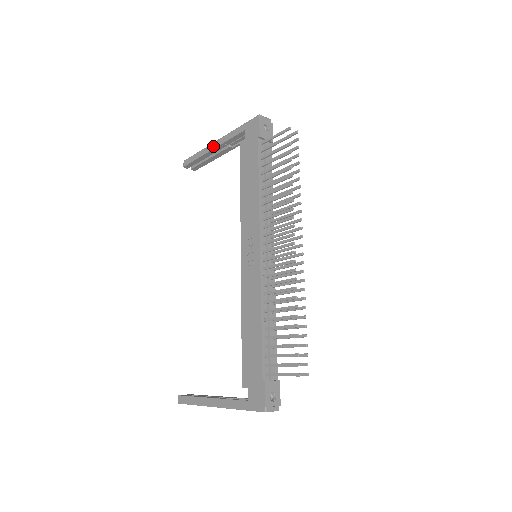
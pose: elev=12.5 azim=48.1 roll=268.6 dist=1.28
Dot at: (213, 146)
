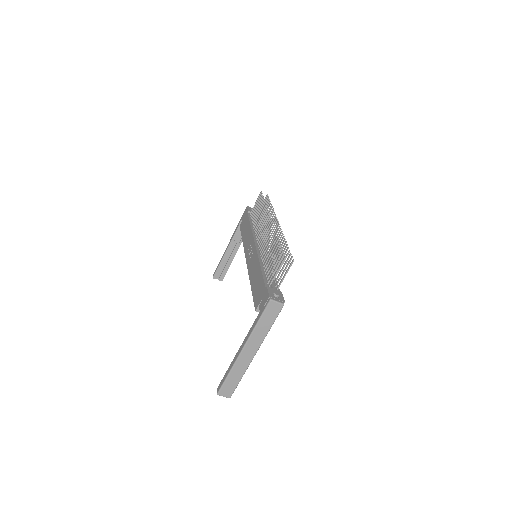
Dot at: (227, 247)
